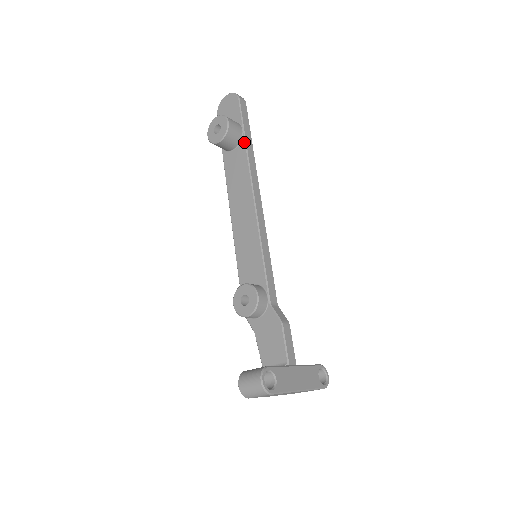
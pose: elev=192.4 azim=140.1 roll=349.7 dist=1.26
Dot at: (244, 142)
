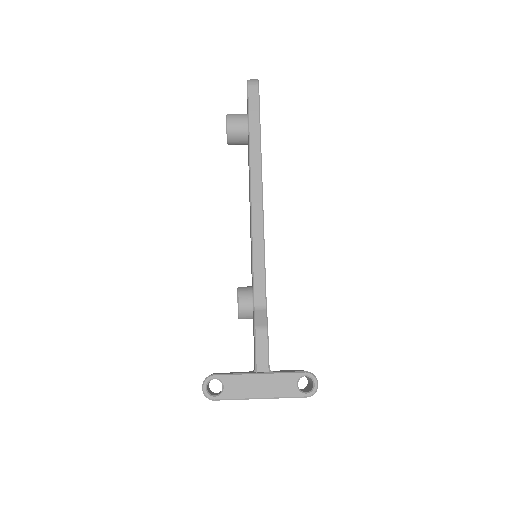
Dot at: (248, 135)
